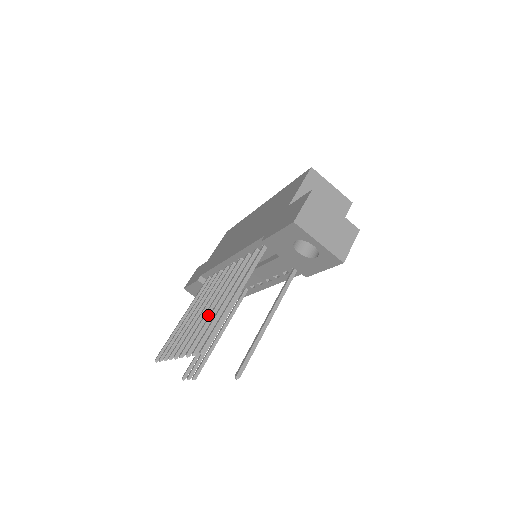
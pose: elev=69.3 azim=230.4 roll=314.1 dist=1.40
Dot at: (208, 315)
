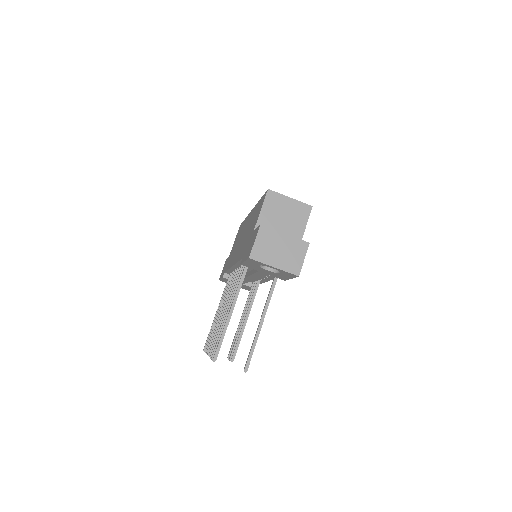
Dot at: occluded
